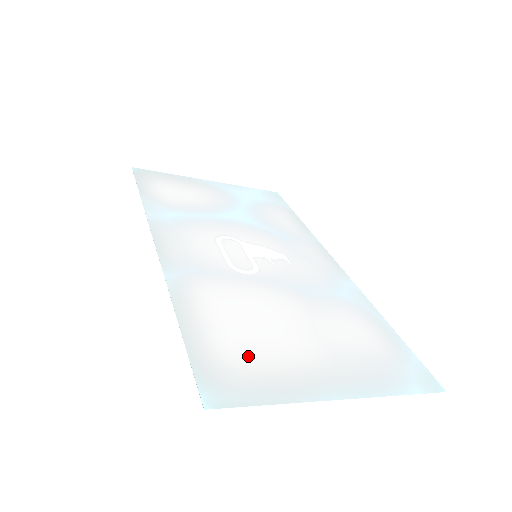
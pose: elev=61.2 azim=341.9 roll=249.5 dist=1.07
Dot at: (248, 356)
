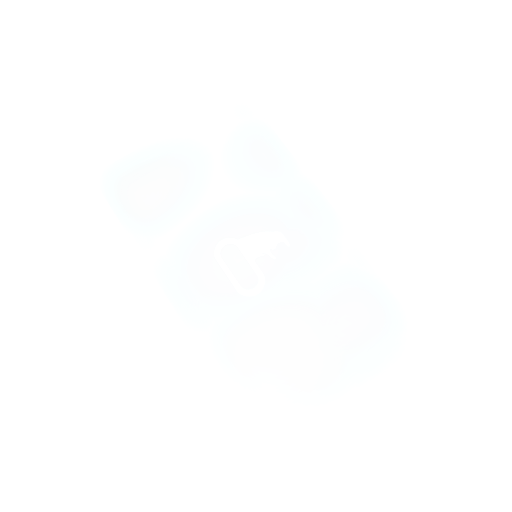
Dot at: (286, 401)
